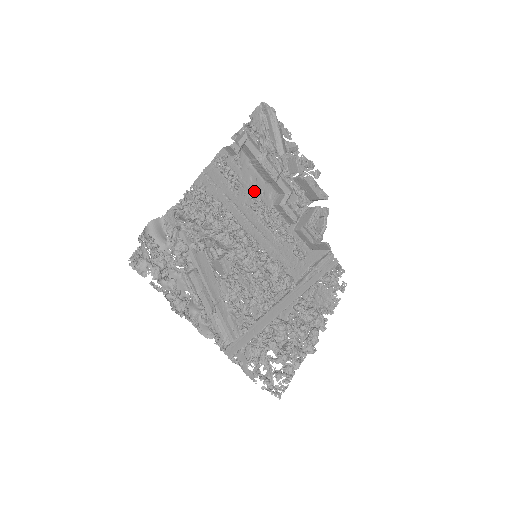
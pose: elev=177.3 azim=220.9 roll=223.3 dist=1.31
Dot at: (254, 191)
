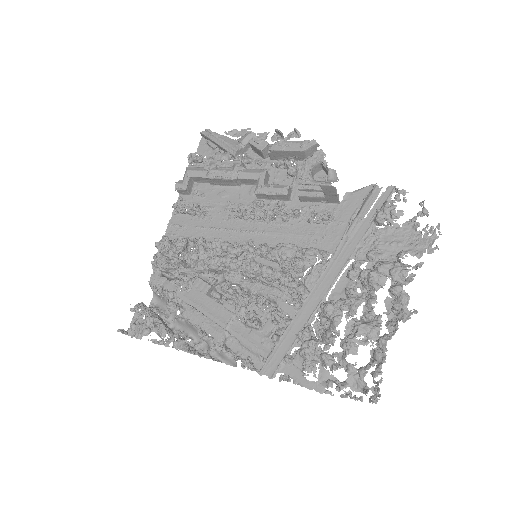
Dot at: (228, 203)
